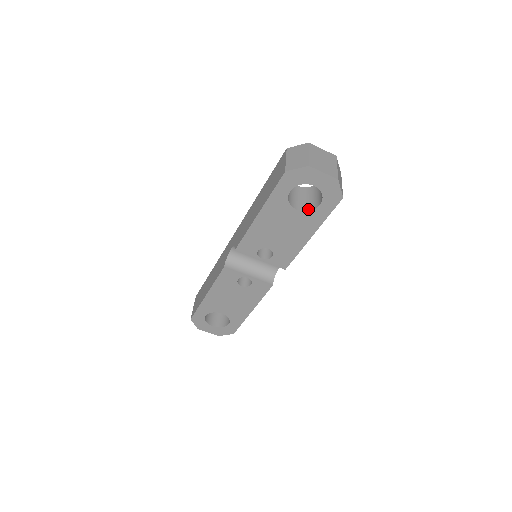
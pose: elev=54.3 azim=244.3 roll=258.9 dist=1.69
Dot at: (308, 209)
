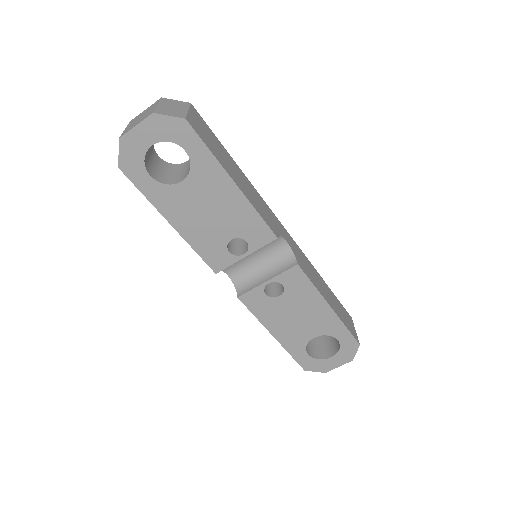
Dot at: (190, 168)
